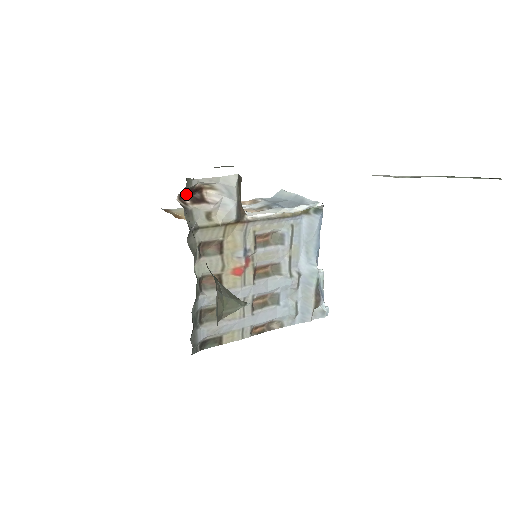
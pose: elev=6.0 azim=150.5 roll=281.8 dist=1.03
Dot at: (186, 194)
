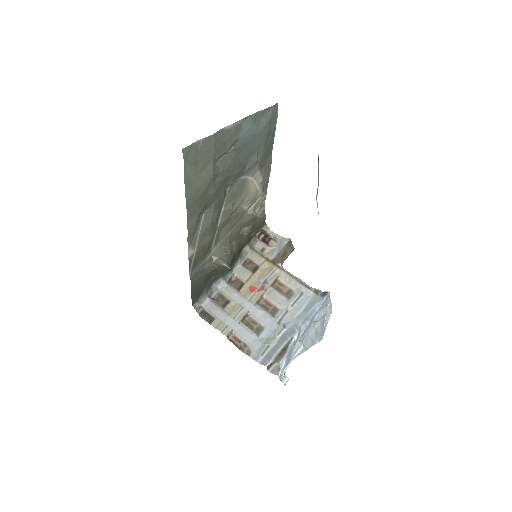
Dot at: (263, 236)
